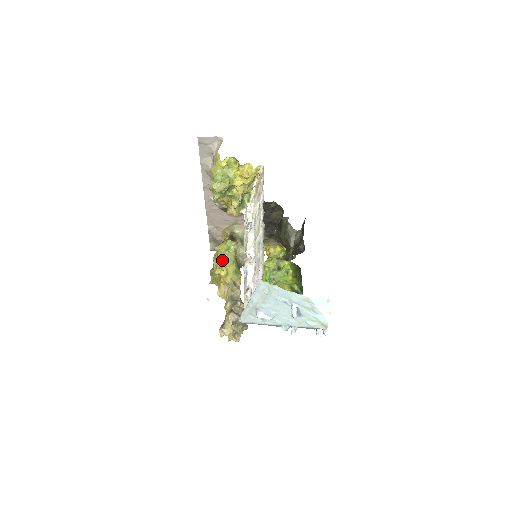
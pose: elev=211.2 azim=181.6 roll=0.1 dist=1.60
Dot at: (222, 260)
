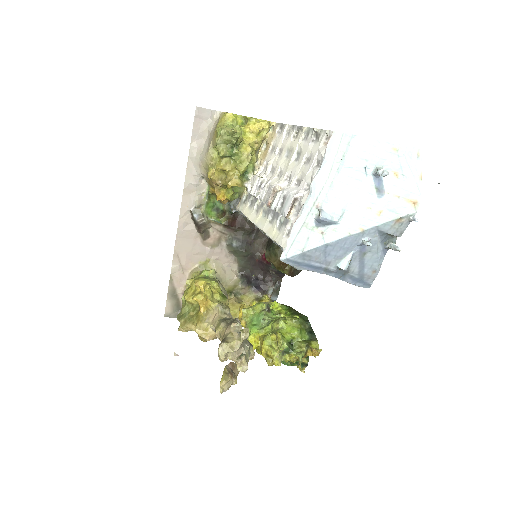
Dot at: (203, 281)
